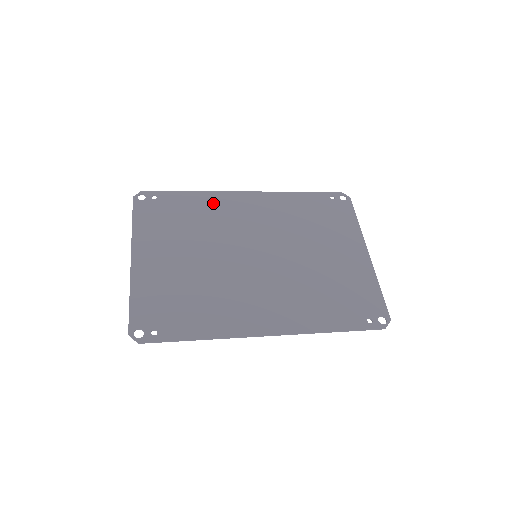
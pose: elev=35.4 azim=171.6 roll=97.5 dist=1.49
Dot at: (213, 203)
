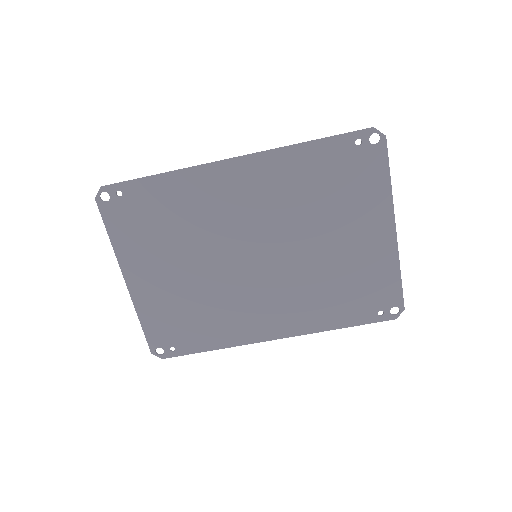
Dot at: (193, 189)
